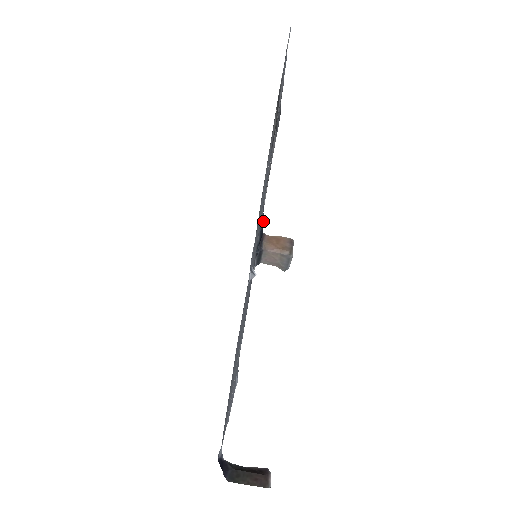
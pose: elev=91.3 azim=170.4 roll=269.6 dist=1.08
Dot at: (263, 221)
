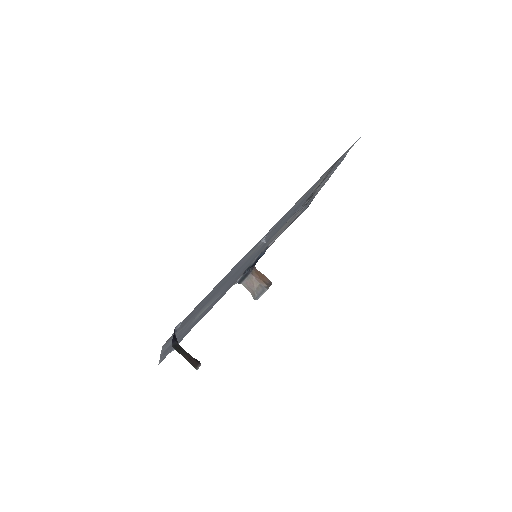
Dot at: (264, 252)
